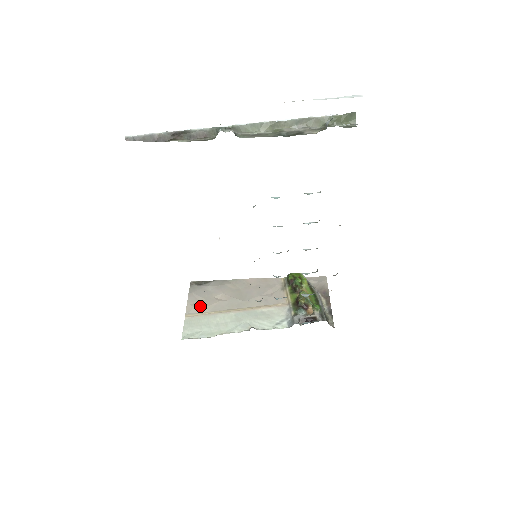
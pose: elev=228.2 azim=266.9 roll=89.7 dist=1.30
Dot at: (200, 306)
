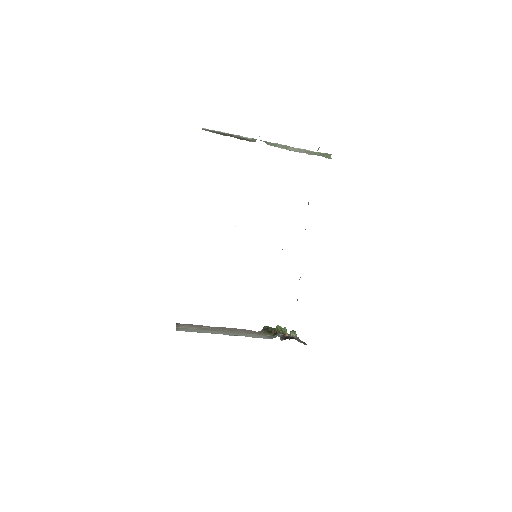
Dot at: occluded
